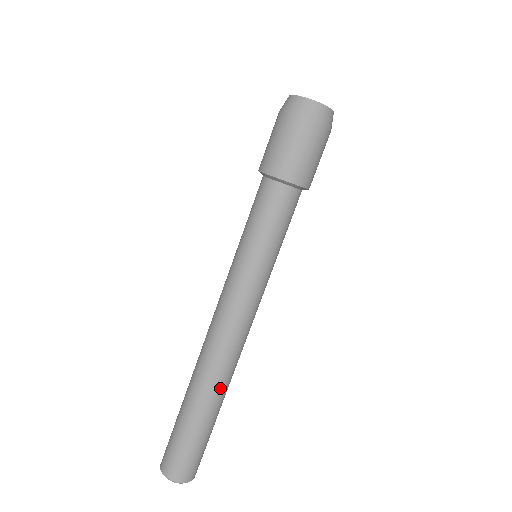
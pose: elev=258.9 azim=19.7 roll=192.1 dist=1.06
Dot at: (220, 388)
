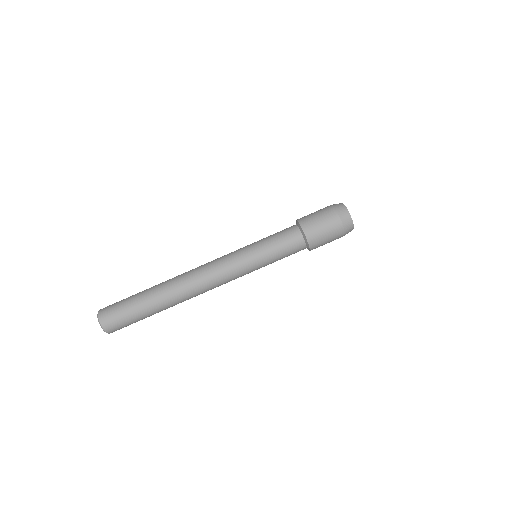
Dot at: (177, 302)
